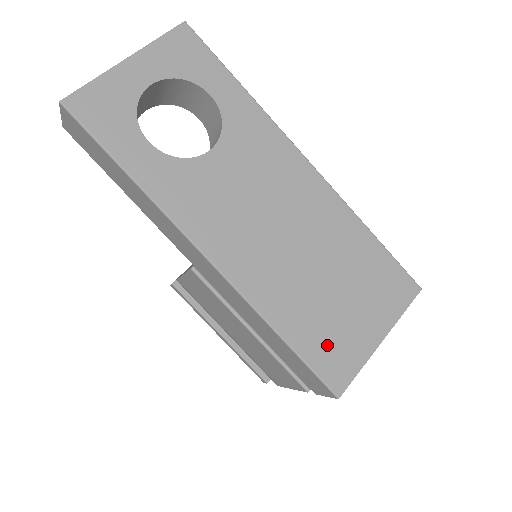
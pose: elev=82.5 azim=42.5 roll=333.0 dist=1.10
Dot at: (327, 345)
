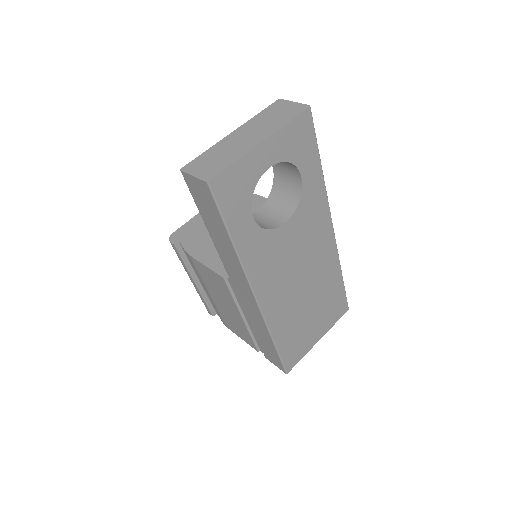
Dot at: (294, 346)
